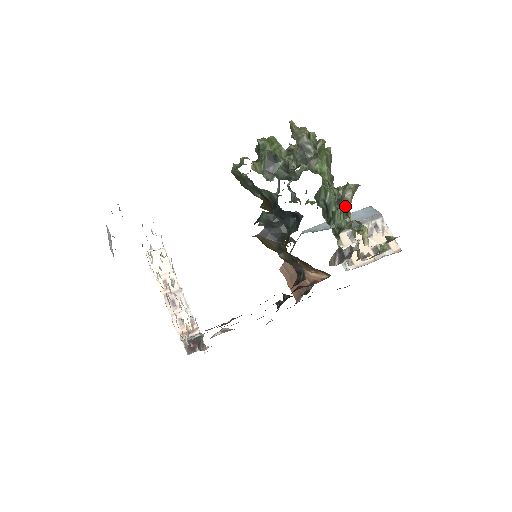
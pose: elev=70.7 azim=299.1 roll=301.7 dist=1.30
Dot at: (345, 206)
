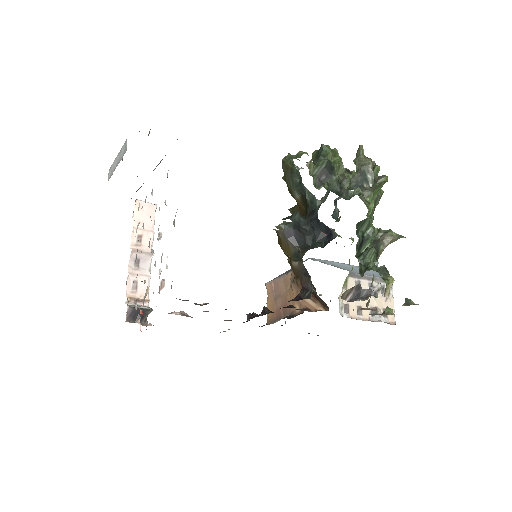
Dot at: (379, 250)
